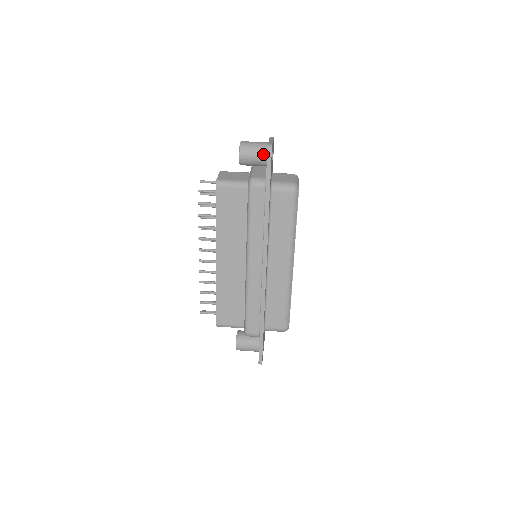
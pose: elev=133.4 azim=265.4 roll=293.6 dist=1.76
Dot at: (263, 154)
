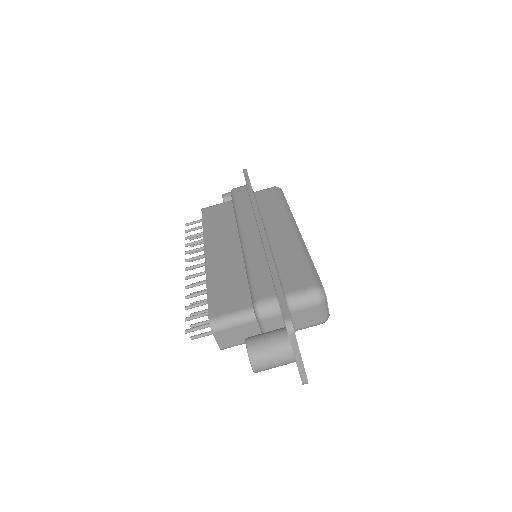
Dot at: occluded
